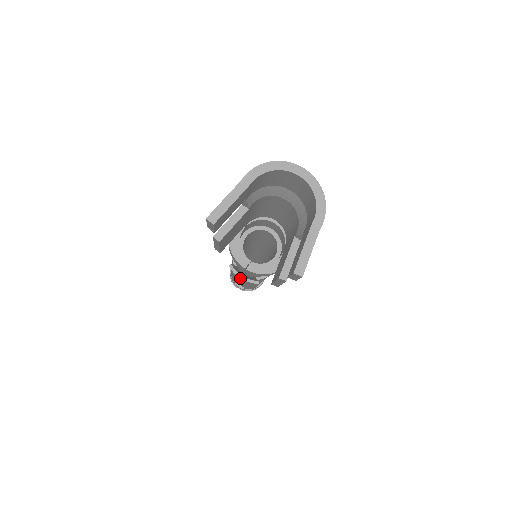
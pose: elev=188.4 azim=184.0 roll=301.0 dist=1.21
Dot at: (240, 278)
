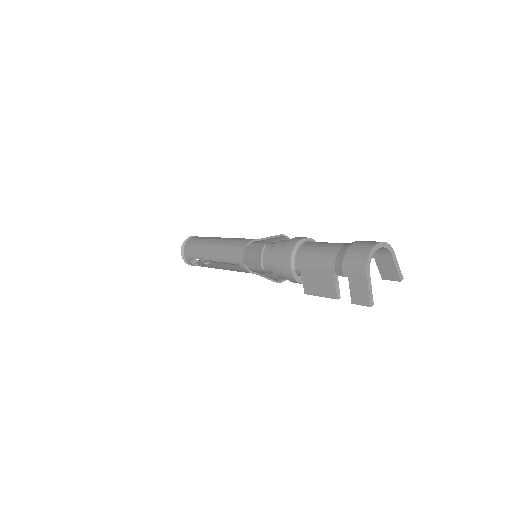
Dot at: occluded
